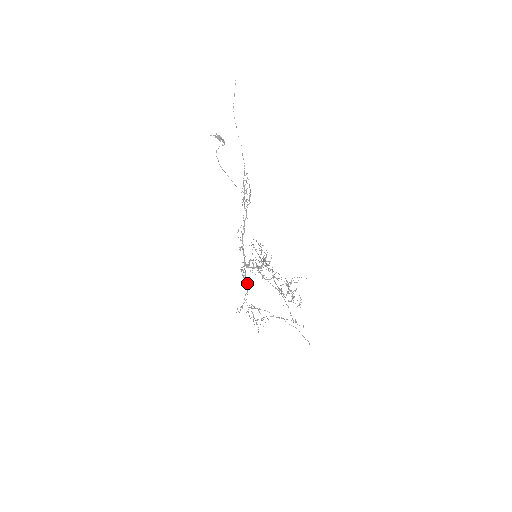
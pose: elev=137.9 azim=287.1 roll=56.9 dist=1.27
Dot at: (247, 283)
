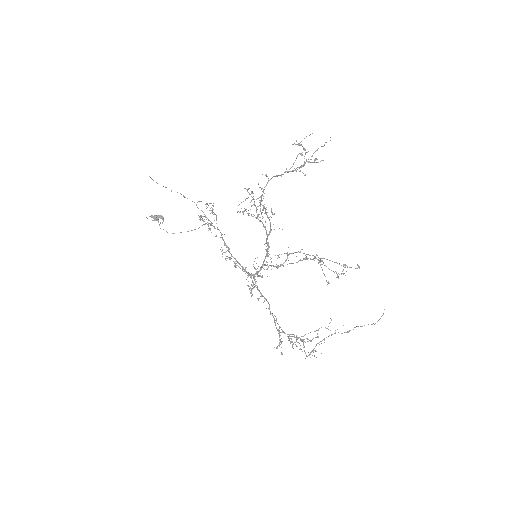
Dot at: occluded
